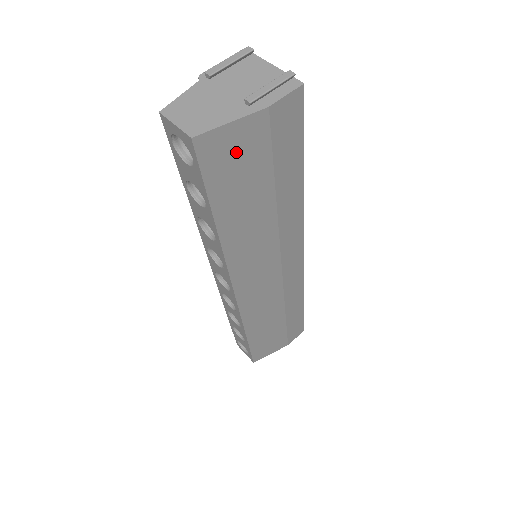
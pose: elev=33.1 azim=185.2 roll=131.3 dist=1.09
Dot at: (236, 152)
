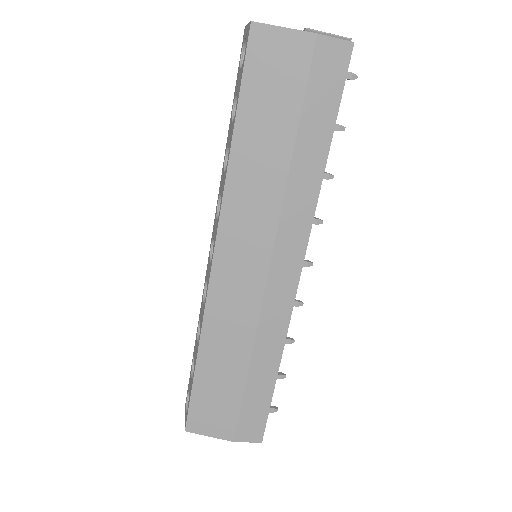
Dot at: (278, 62)
